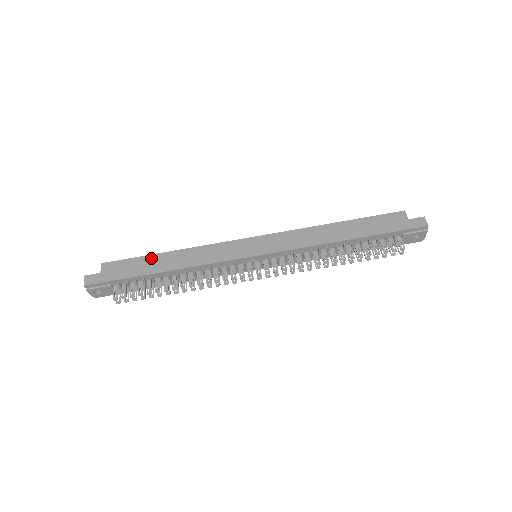
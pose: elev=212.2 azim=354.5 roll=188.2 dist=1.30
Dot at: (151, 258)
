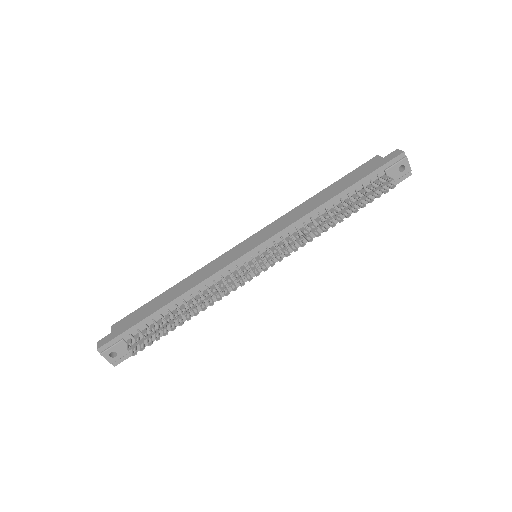
Dot at: (156, 299)
